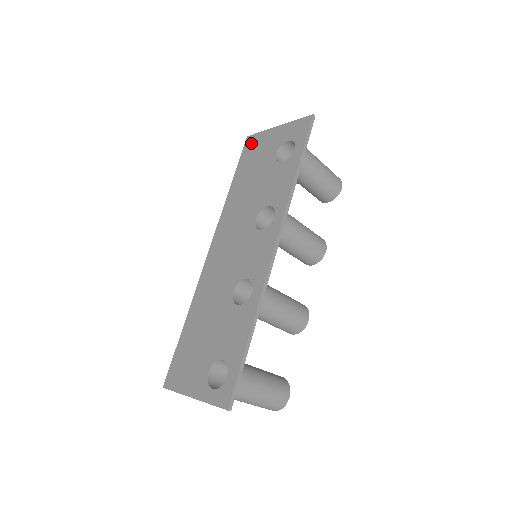
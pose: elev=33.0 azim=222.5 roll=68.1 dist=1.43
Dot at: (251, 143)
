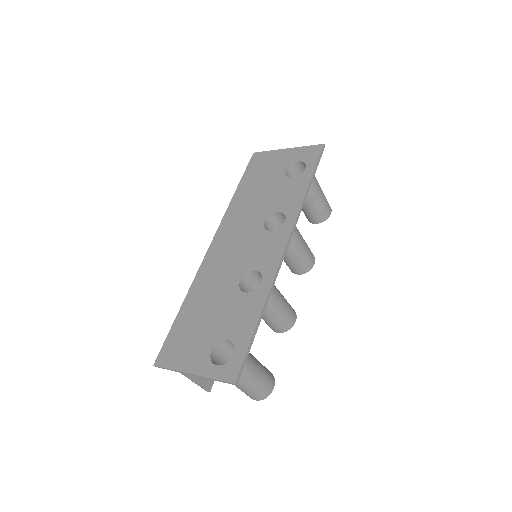
Dot at: (258, 159)
